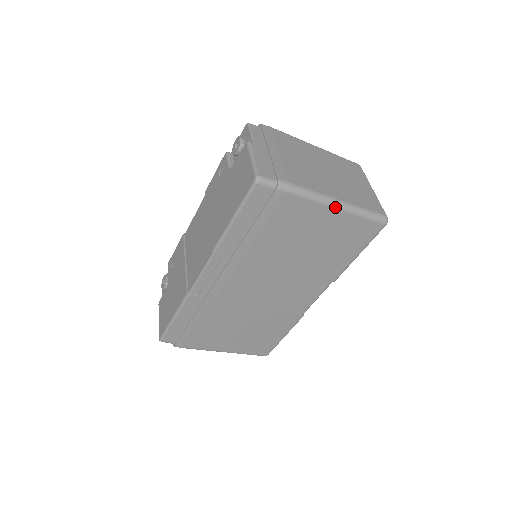
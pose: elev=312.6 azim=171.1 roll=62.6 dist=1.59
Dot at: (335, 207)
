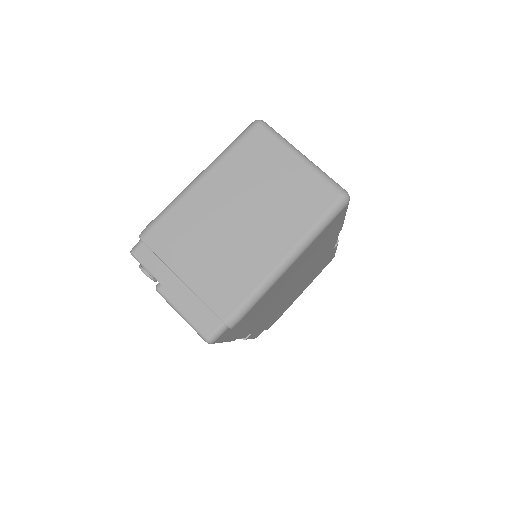
Dot at: (290, 265)
